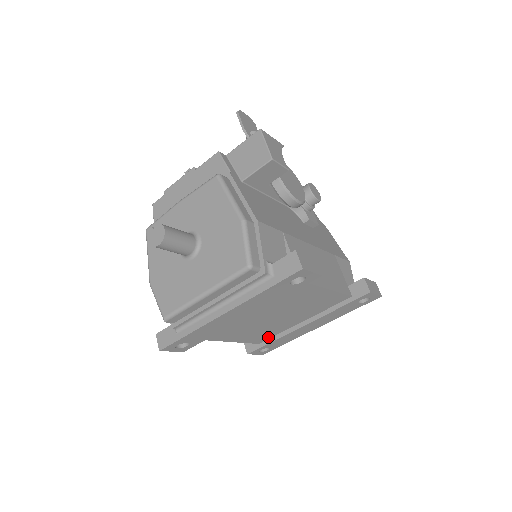
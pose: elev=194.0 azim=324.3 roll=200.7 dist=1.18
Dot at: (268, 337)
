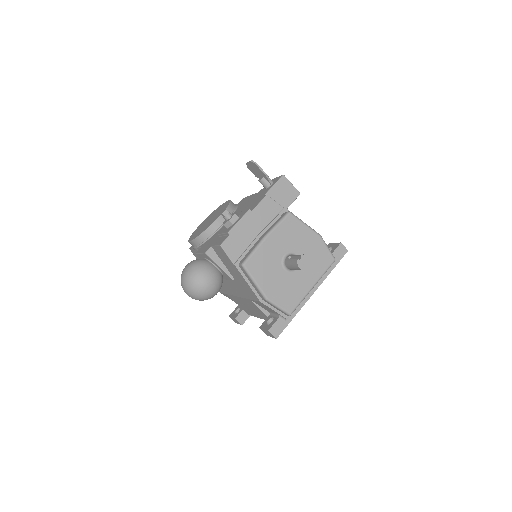
Dot at: occluded
